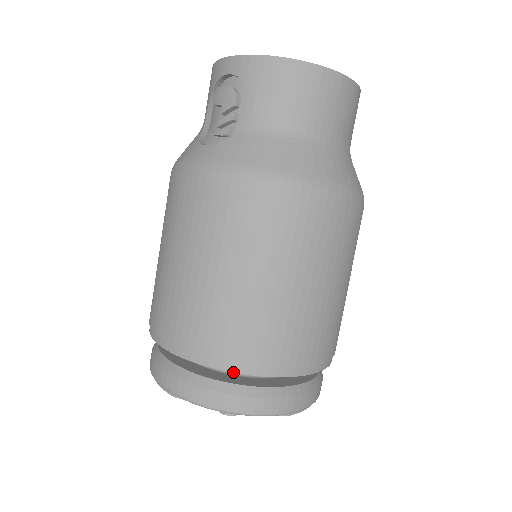
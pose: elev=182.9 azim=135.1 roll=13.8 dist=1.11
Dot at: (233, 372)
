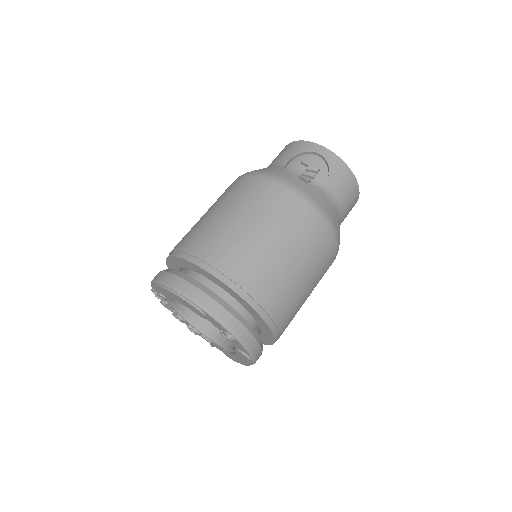
Dot at: (256, 311)
